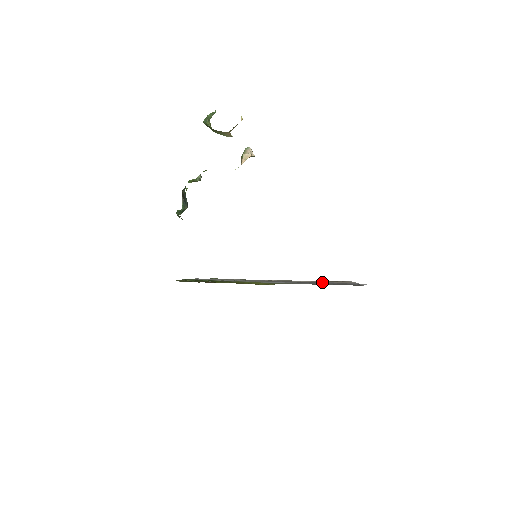
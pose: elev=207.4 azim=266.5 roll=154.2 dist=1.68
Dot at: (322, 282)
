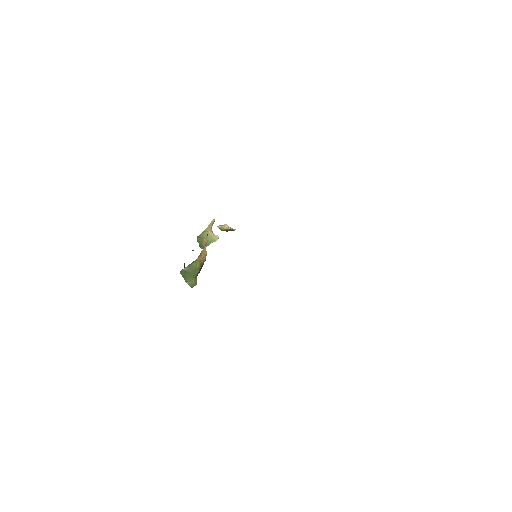
Dot at: occluded
